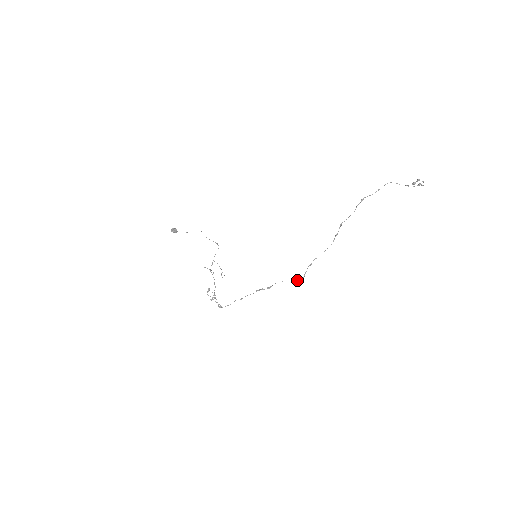
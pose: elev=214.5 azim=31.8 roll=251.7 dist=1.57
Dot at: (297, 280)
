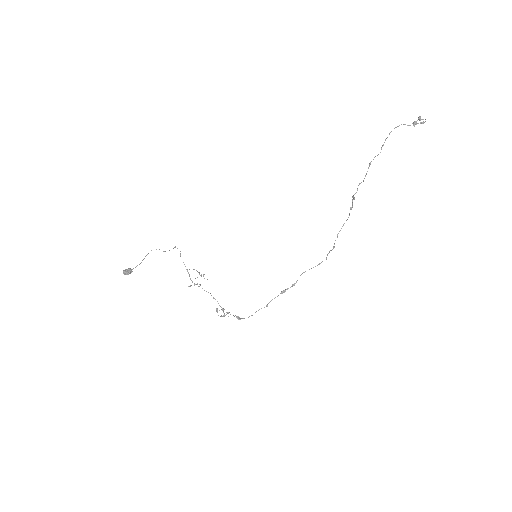
Dot at: (319, 264)
